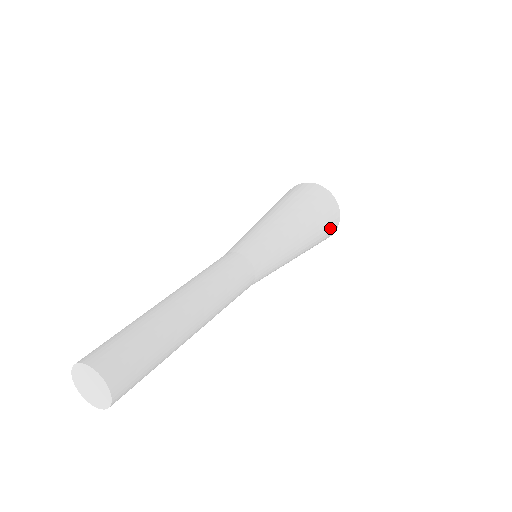
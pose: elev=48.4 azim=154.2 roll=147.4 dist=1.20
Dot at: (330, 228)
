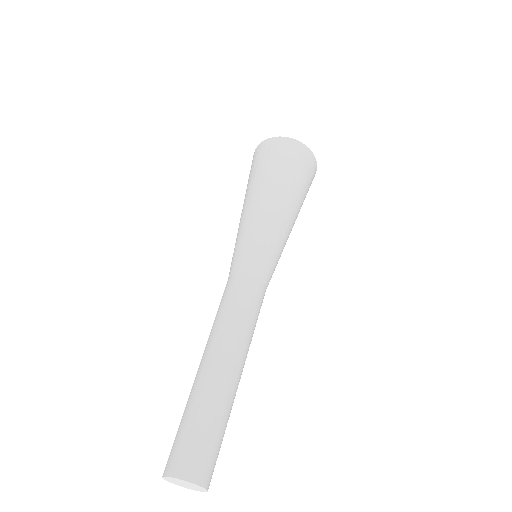
Dot at: occluded
